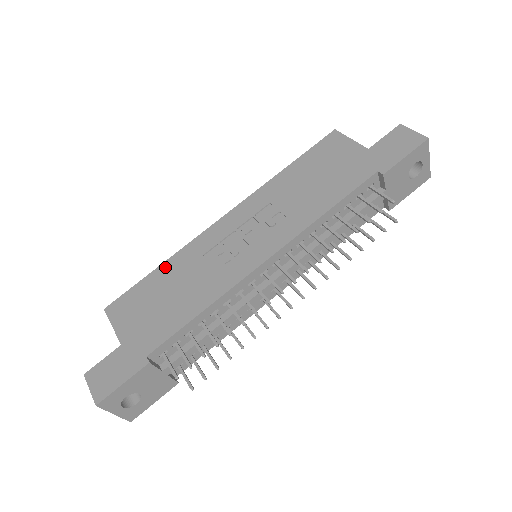
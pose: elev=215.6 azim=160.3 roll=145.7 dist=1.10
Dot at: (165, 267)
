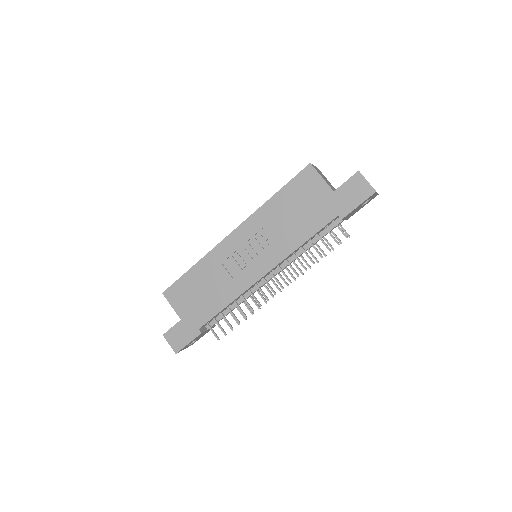
Dot at: (197, 268)
